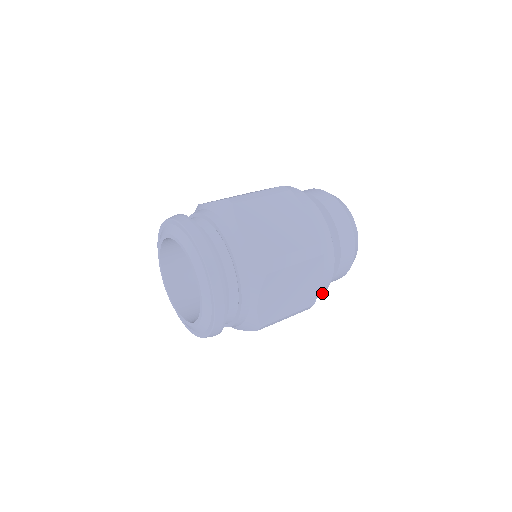
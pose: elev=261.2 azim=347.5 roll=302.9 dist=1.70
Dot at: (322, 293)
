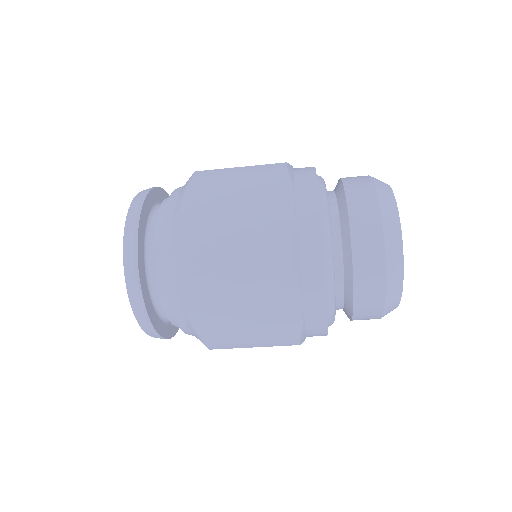
Dot at: (323, 328)
